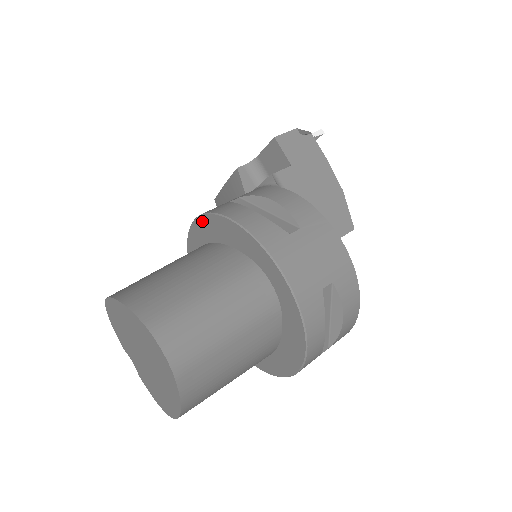
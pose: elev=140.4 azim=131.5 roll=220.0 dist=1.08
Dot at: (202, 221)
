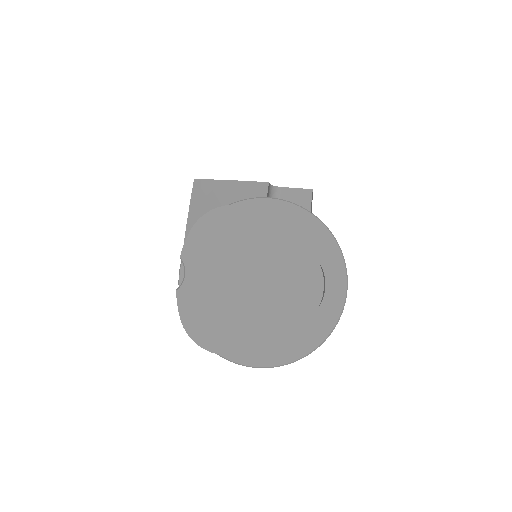
Dot at: (282, 205)
